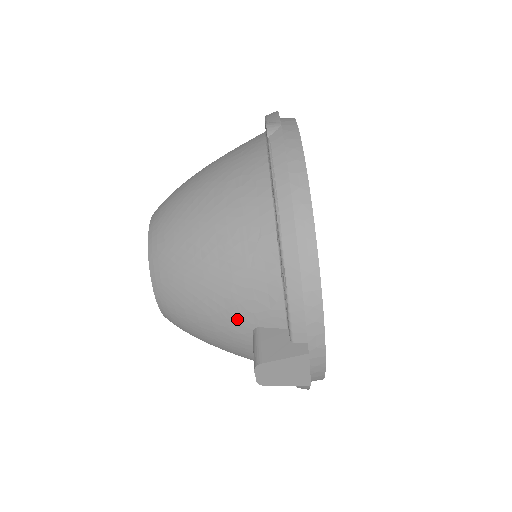
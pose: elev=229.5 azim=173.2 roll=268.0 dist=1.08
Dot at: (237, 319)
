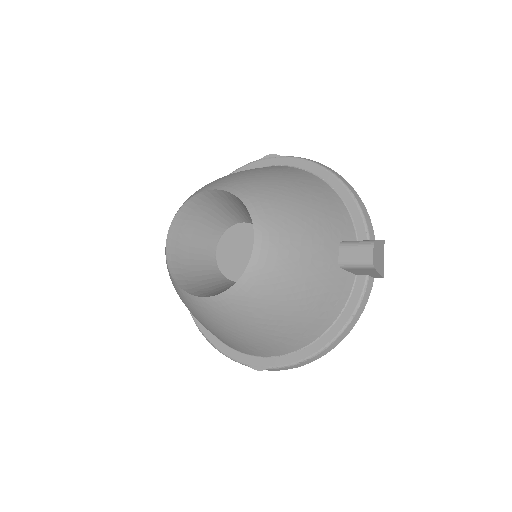
Dot at: (330, 235)
